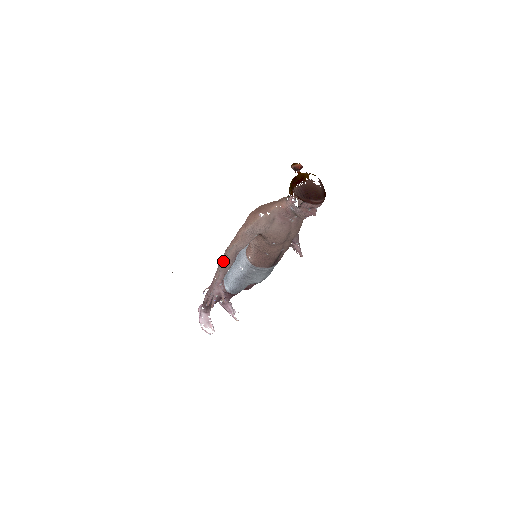
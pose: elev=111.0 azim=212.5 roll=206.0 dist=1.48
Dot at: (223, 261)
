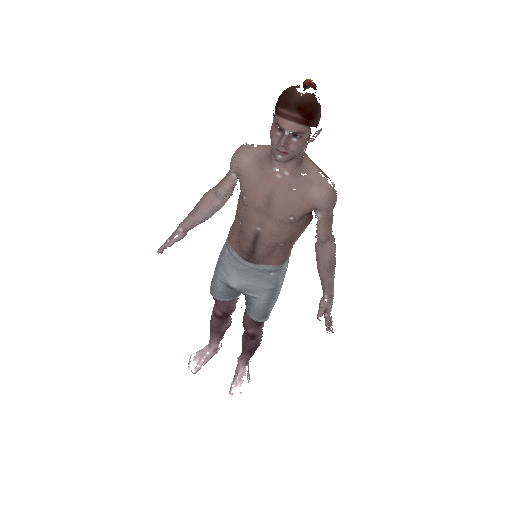
Dot at: (199, 202)
